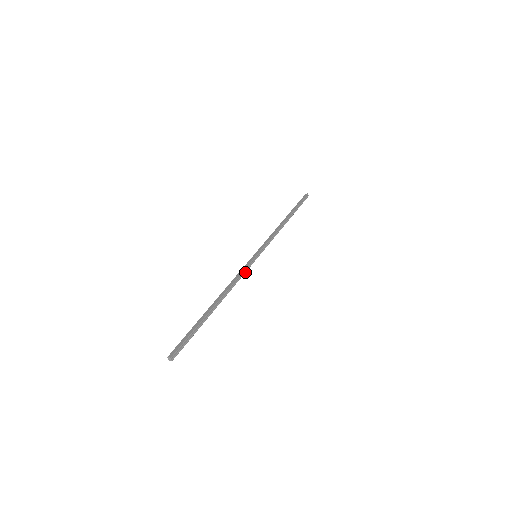
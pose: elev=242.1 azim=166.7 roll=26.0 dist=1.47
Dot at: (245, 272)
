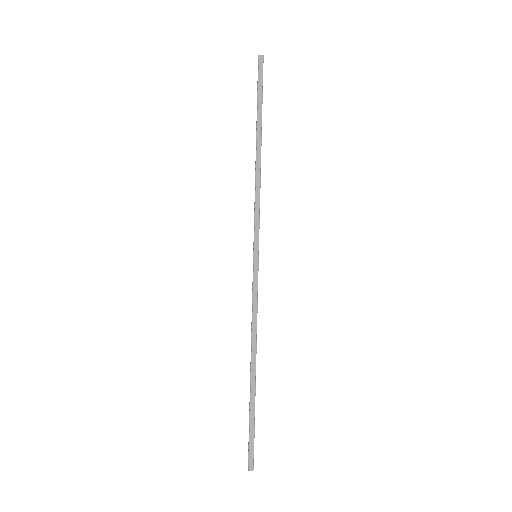
Dot at: (257, 295)
